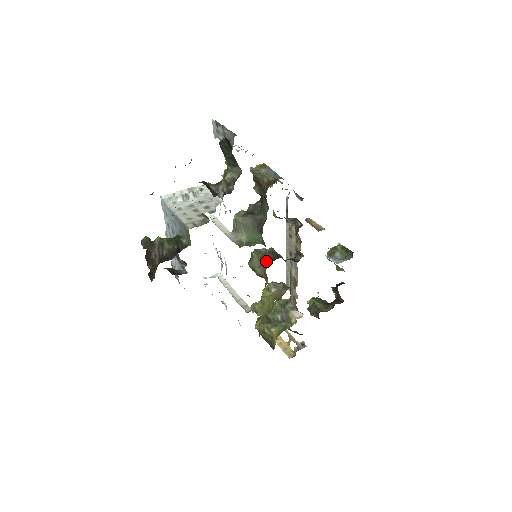
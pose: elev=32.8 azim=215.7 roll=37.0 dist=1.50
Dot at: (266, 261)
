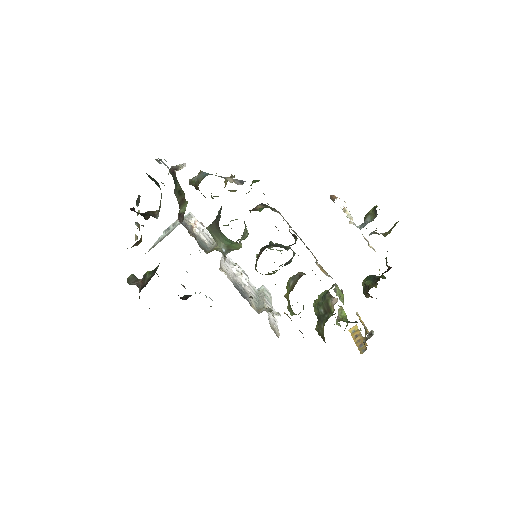
Dot at: occluded
